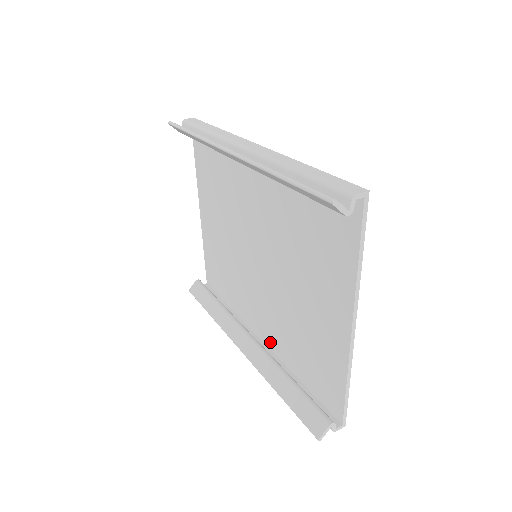
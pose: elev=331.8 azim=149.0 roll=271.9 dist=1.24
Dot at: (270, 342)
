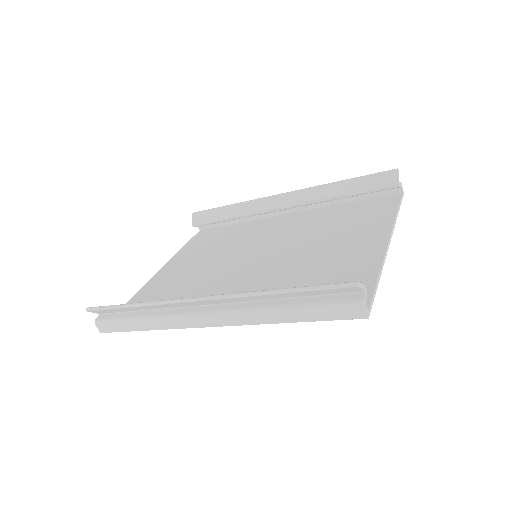
Dot at: occluded
